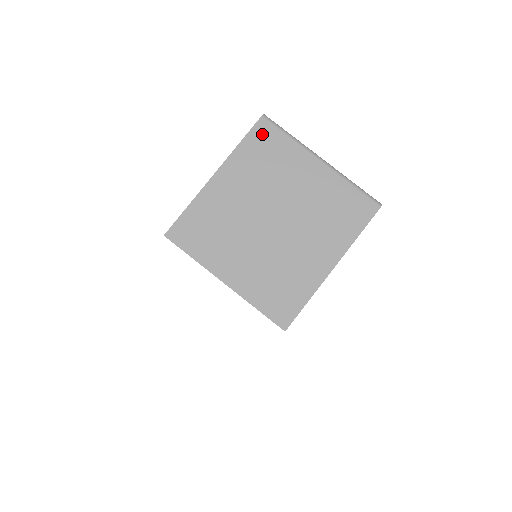
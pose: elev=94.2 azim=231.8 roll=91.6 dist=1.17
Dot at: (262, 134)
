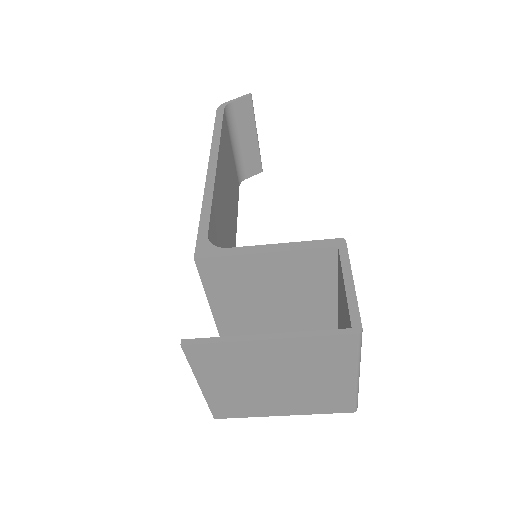
Dot at: (341, 343)
